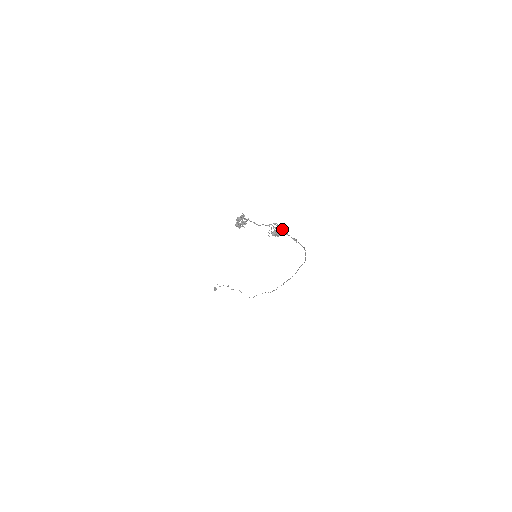
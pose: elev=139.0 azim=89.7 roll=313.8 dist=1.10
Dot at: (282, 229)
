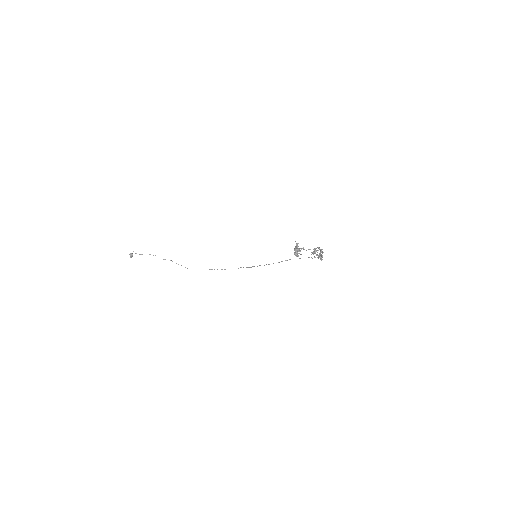
Dot at: (318, 250)
